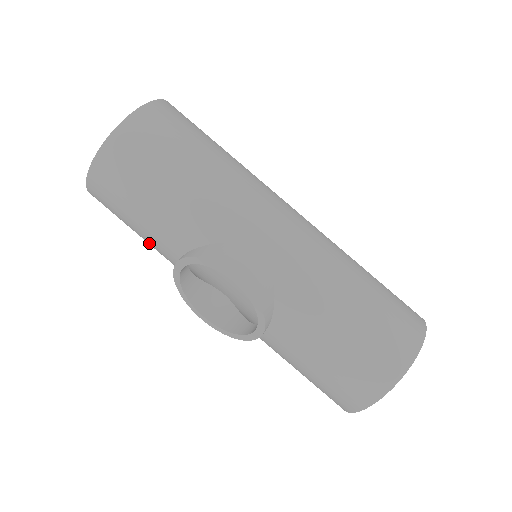
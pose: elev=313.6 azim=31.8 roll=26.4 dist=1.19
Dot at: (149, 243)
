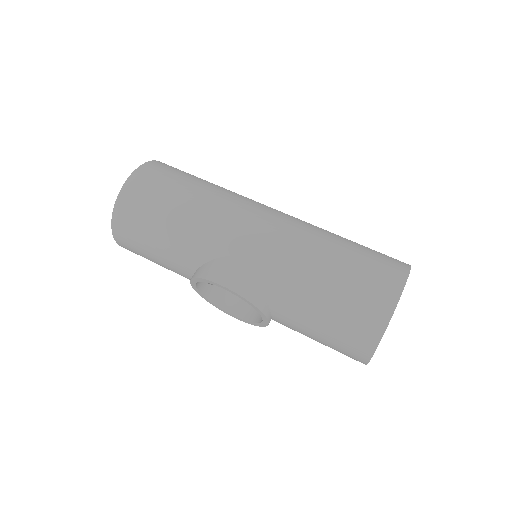
Dot at: occluded
